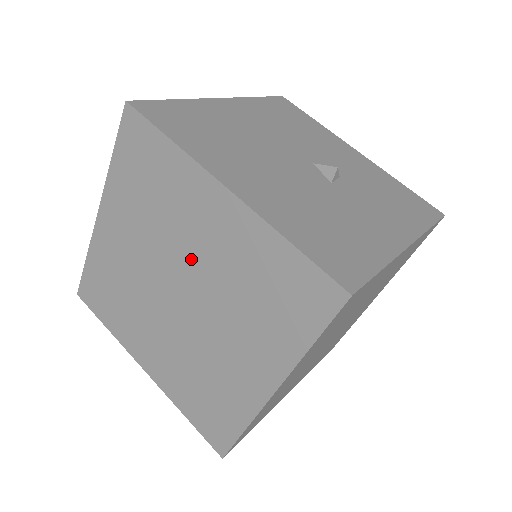
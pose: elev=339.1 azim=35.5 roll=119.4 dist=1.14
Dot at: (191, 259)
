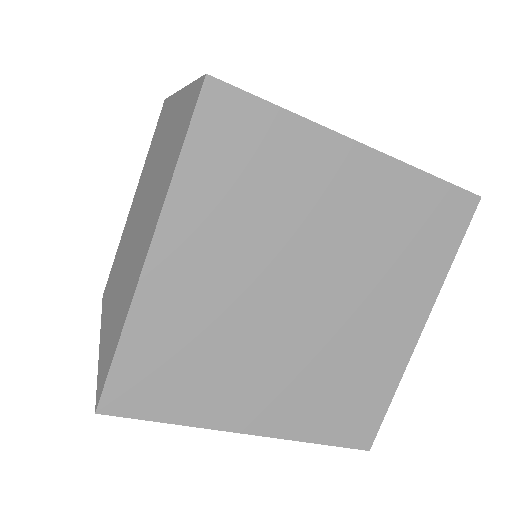
Dot at: (320, 243)
